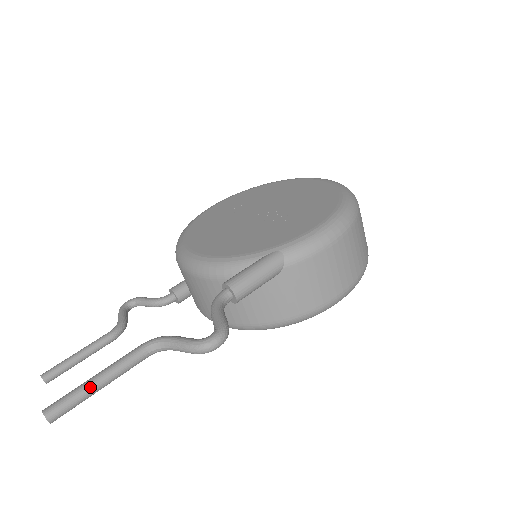
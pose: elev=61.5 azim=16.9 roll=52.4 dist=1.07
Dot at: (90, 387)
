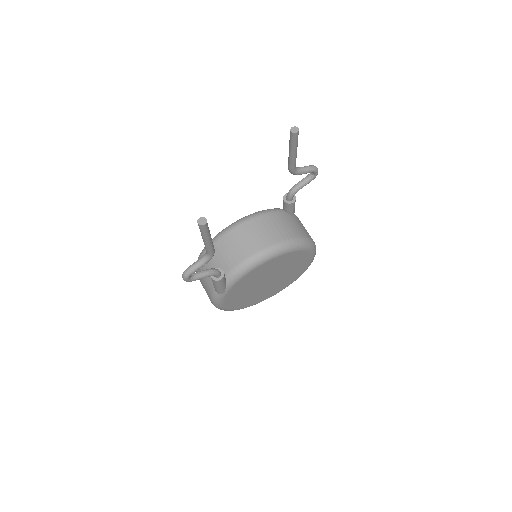
Dot at: occluded
